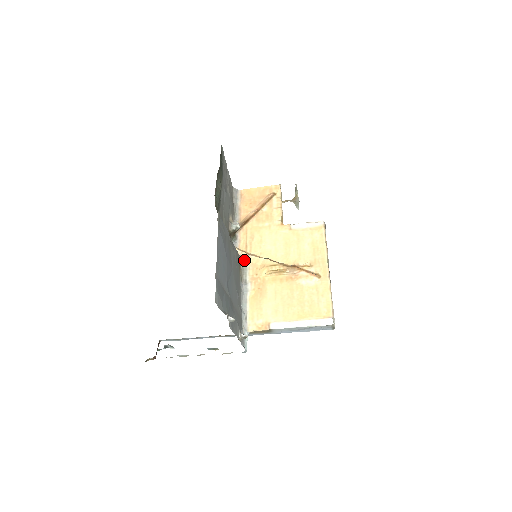
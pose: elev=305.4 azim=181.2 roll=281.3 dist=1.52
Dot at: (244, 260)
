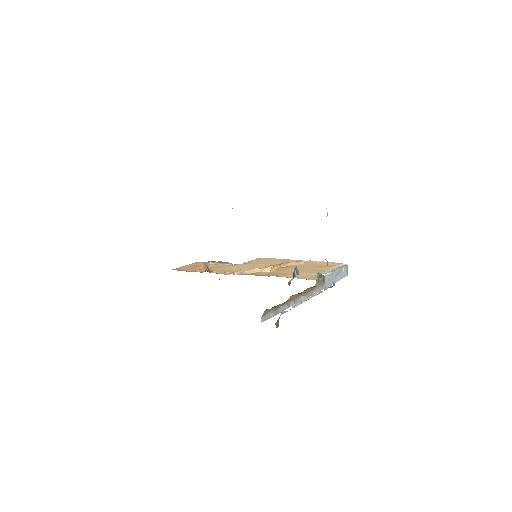
Dot at: (243, 274)
